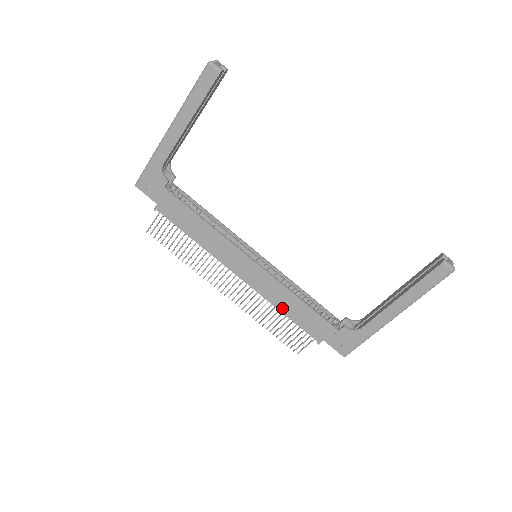
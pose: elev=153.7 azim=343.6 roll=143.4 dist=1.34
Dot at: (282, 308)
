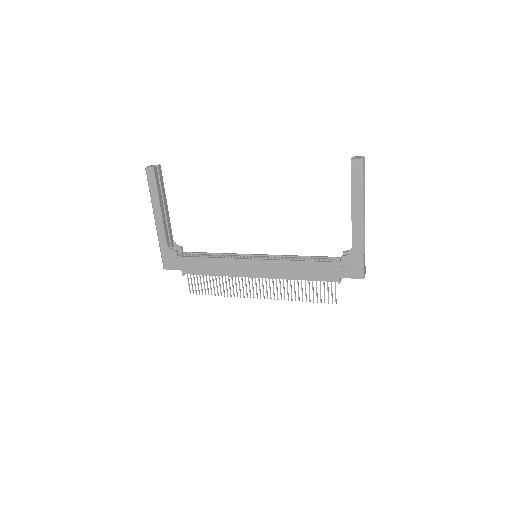
Dot at: (296, 277)
